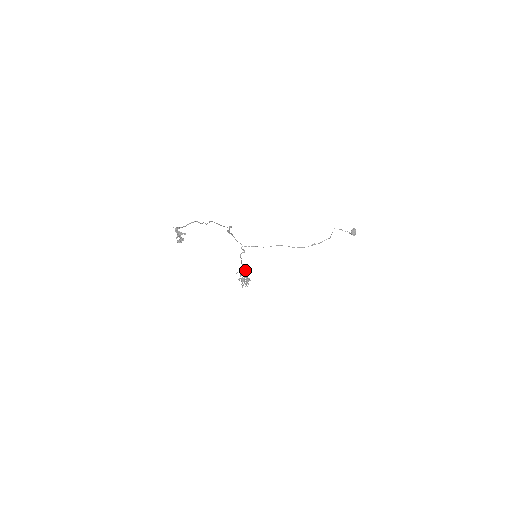
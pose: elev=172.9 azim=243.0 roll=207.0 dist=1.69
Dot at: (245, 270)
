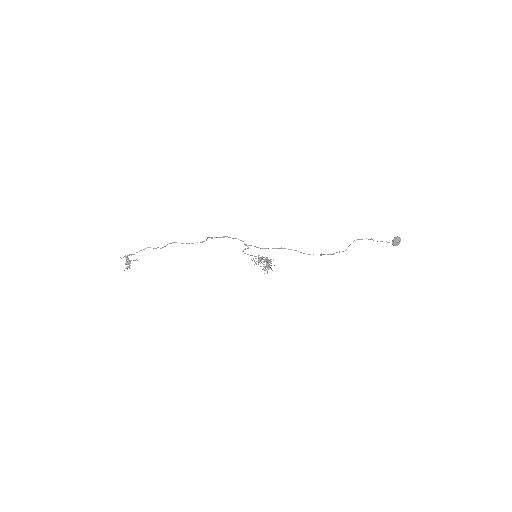
Dot at: (259, 259)
